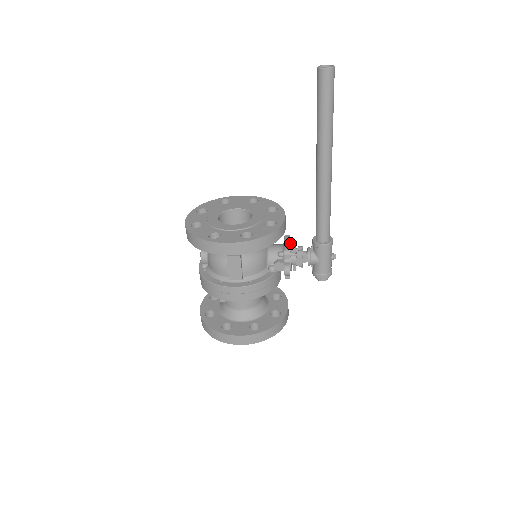
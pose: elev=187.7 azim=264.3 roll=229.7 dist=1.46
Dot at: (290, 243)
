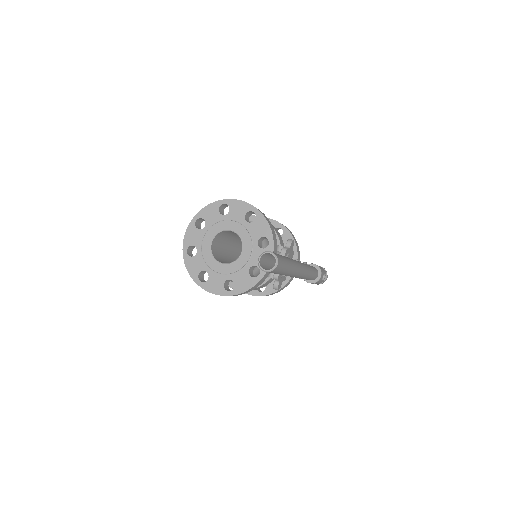
Dot at: occluded
